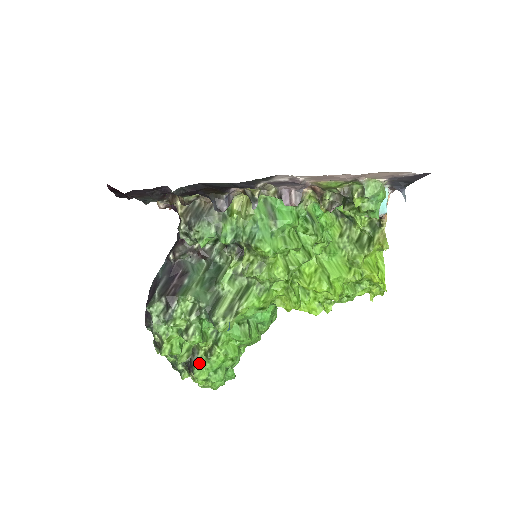
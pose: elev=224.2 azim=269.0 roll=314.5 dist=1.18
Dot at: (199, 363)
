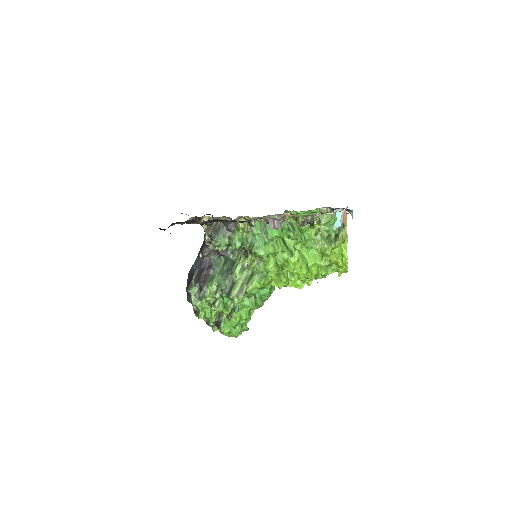
Dot at: (224, 323)
